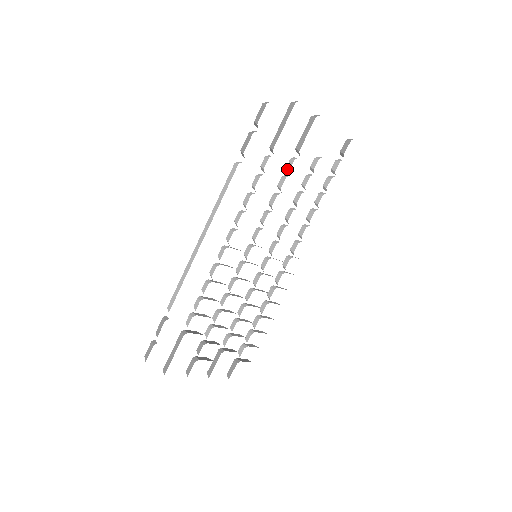
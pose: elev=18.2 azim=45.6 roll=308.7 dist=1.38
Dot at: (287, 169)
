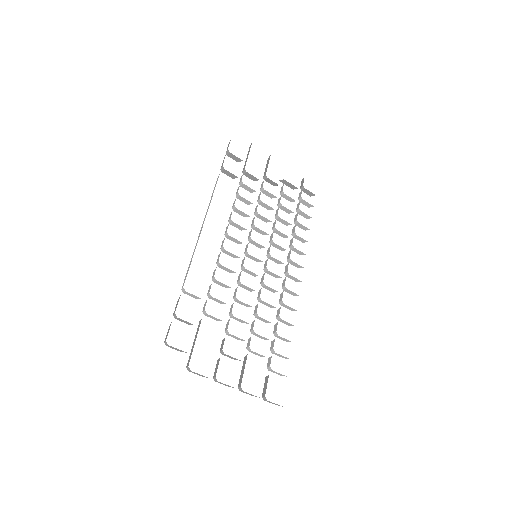
Dot at: (261, 188)
